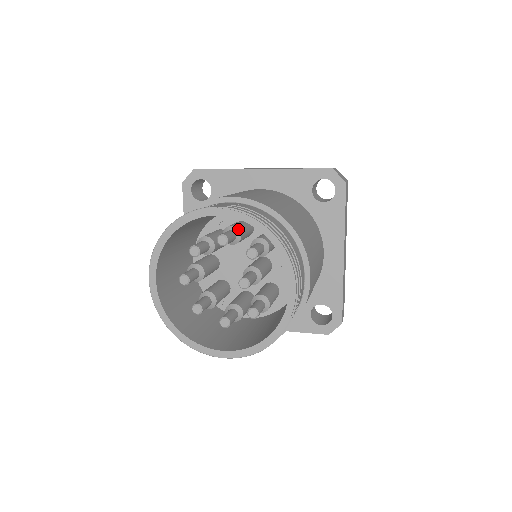
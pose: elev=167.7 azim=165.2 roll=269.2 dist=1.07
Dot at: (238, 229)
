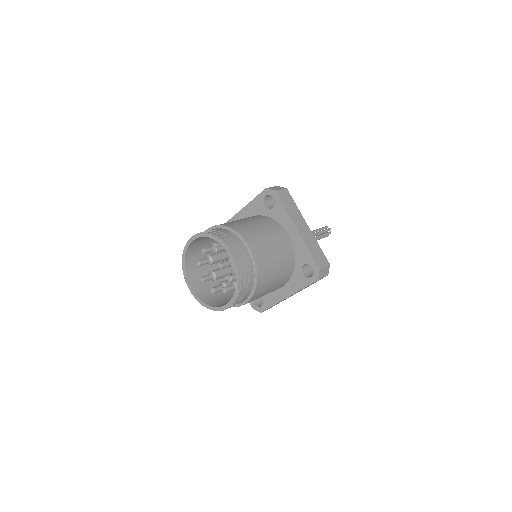
Dot at: (215, 244)
